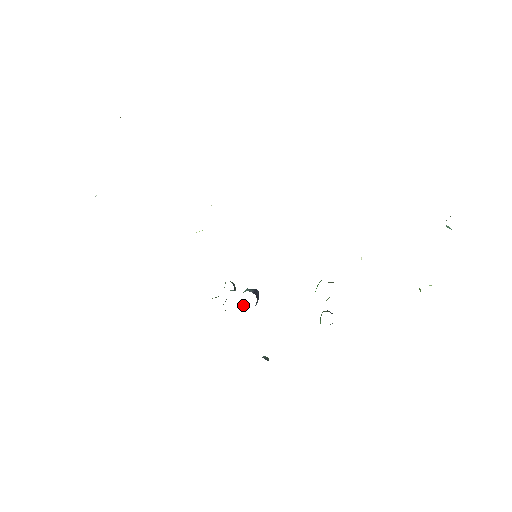
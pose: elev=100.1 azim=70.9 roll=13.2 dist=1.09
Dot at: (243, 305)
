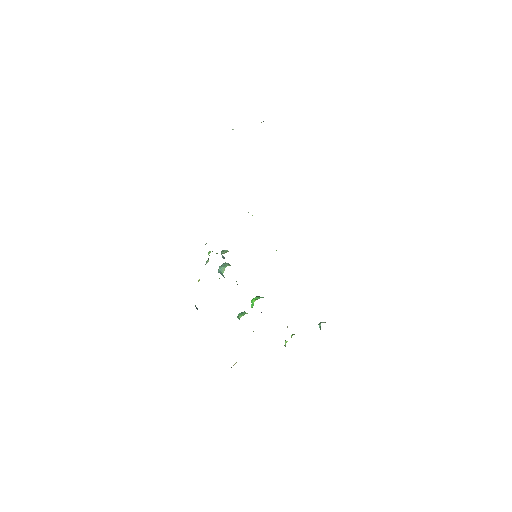
Dot at: (220, 270)
